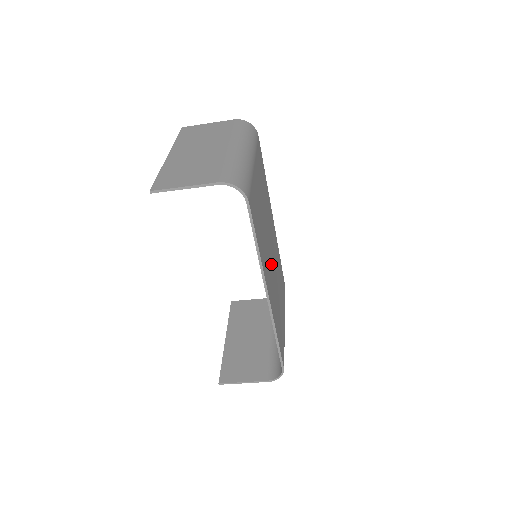
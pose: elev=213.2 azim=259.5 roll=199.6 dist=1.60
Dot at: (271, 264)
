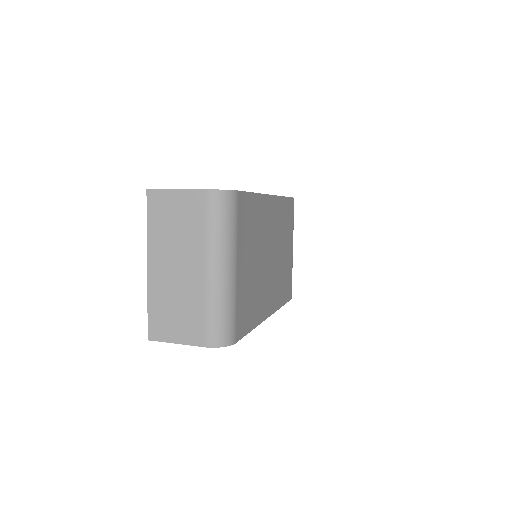
Dot at: (270, 269)
